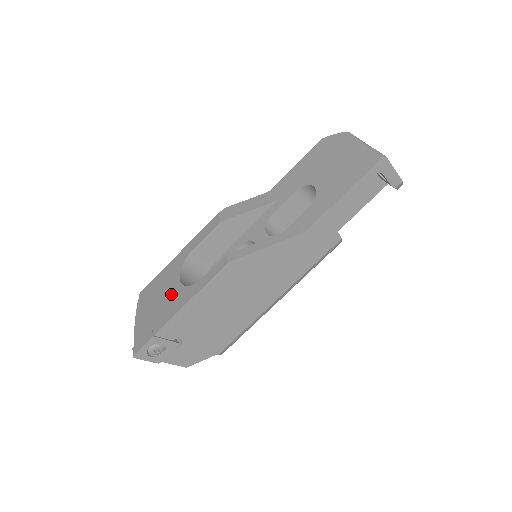
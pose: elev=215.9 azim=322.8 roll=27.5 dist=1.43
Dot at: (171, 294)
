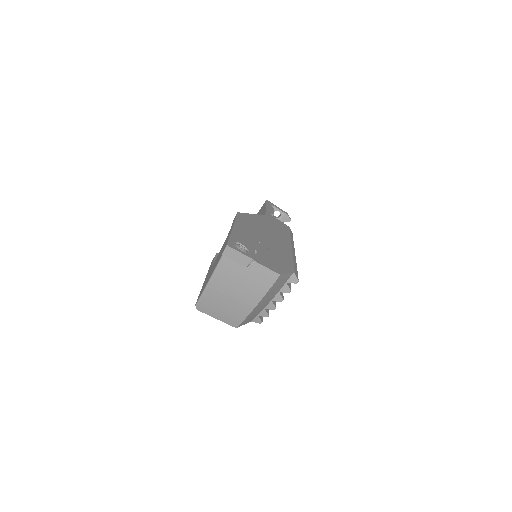
Dot at: occluded
